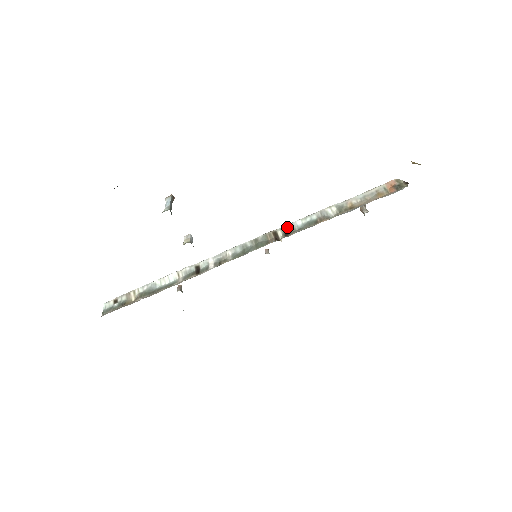
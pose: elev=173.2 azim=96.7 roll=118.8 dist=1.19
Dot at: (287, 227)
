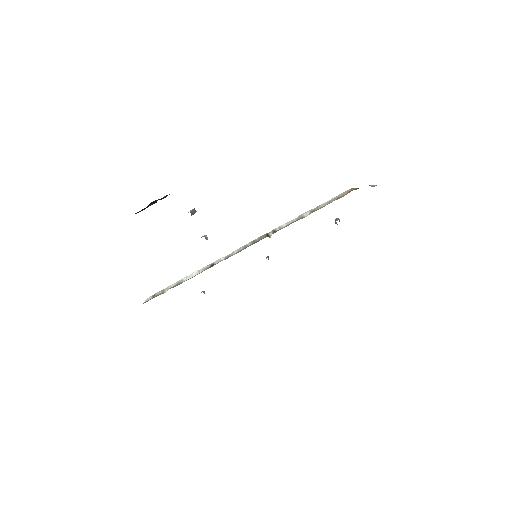
Dot at: (276, 229)
